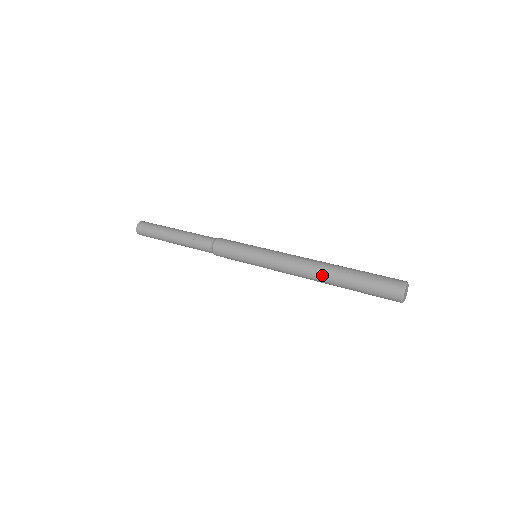
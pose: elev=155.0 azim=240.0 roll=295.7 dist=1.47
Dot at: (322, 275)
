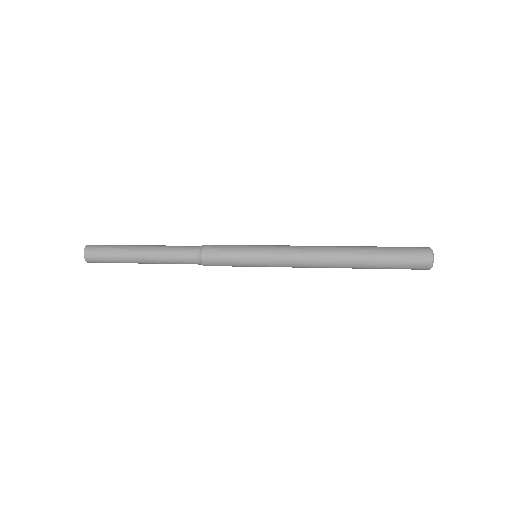
Dot at: (343, 247)
